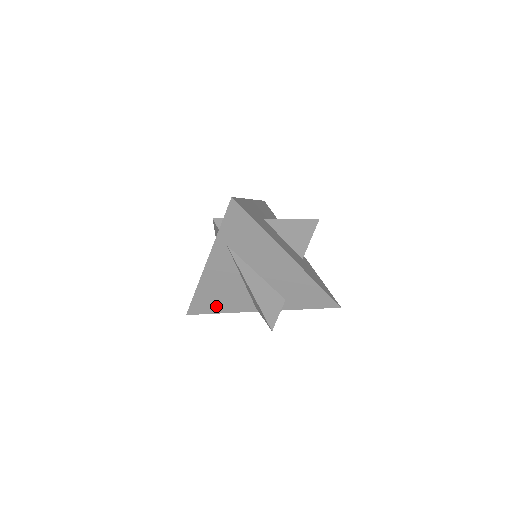
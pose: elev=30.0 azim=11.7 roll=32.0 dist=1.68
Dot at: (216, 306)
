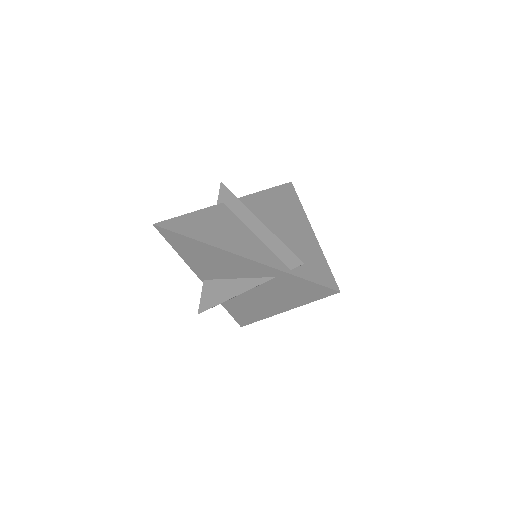
Dot at: (186, 252)
